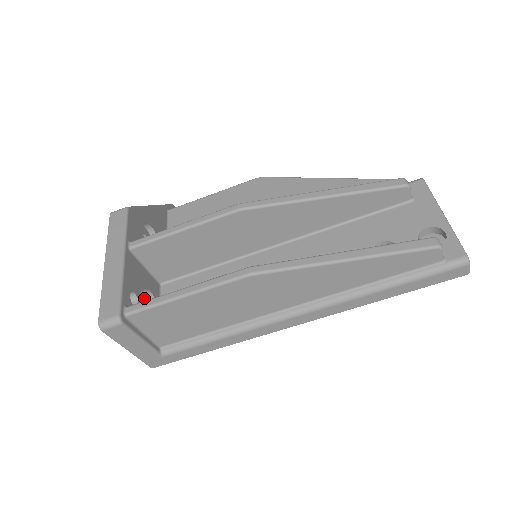
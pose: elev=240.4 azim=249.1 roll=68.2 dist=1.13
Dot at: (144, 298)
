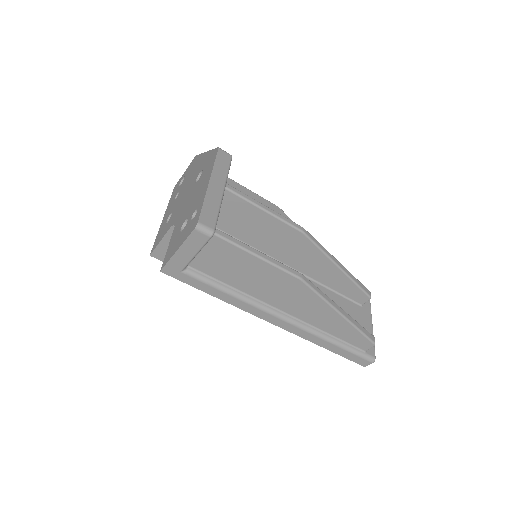
Dot at: occluded
